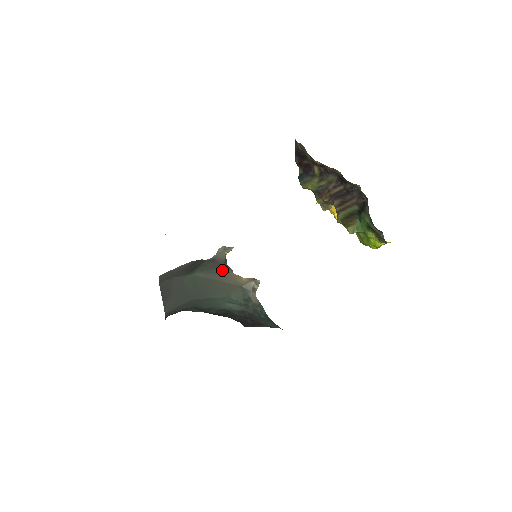
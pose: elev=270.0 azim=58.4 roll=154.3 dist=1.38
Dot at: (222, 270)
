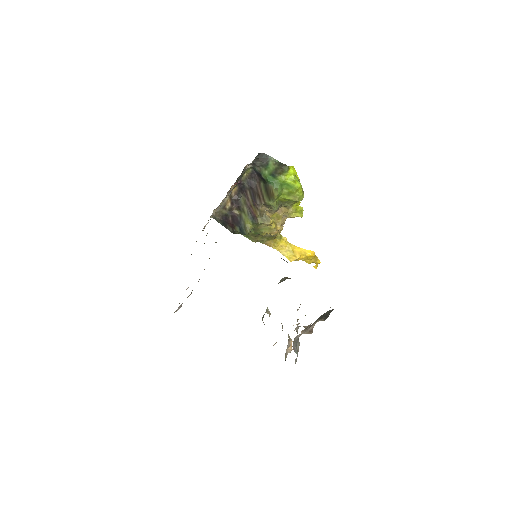
Dot at: occluded
